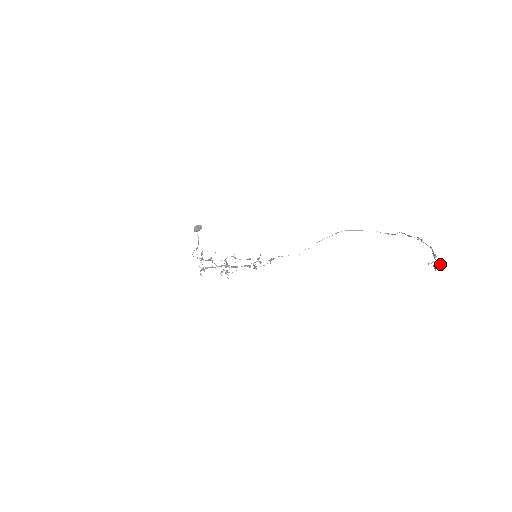
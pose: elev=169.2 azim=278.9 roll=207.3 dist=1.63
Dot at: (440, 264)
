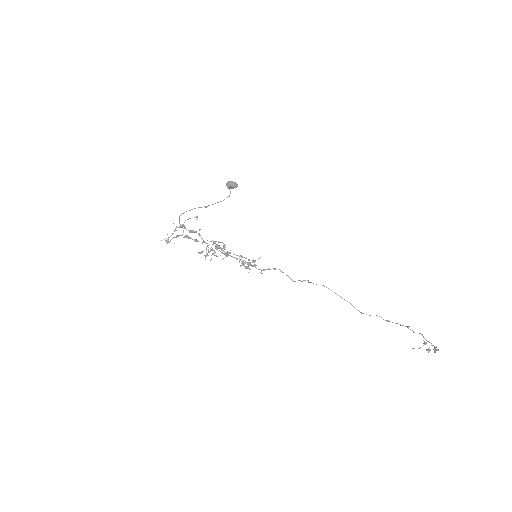
Dot at: occluded
